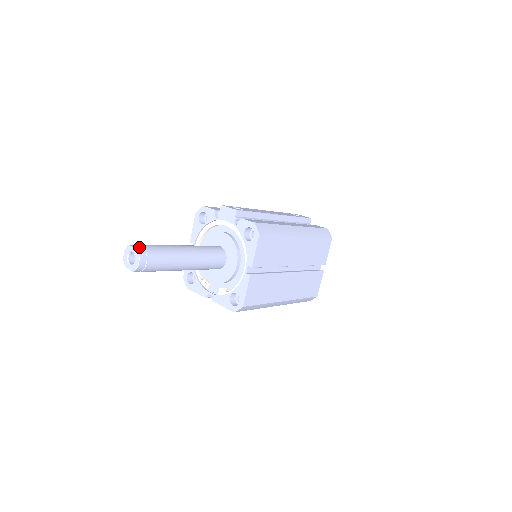
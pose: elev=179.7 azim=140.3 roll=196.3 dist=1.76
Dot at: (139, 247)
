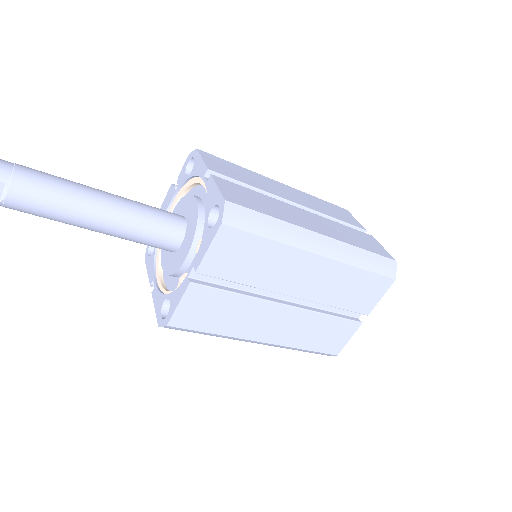
Dot at: occluded
